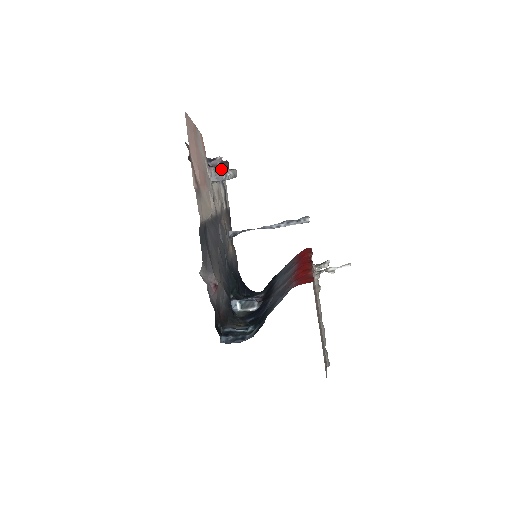
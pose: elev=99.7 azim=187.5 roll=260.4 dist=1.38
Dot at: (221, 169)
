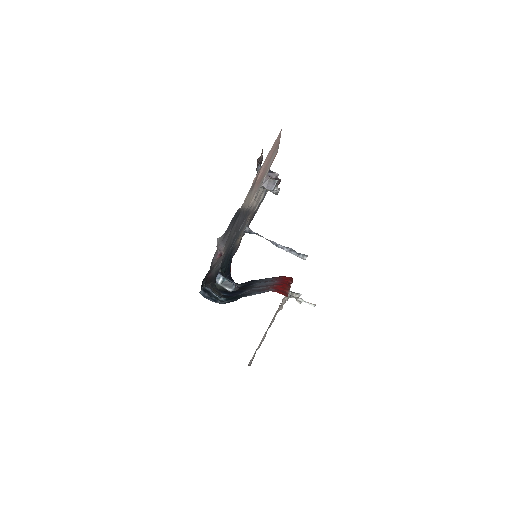
Dot at: (274, 182)
